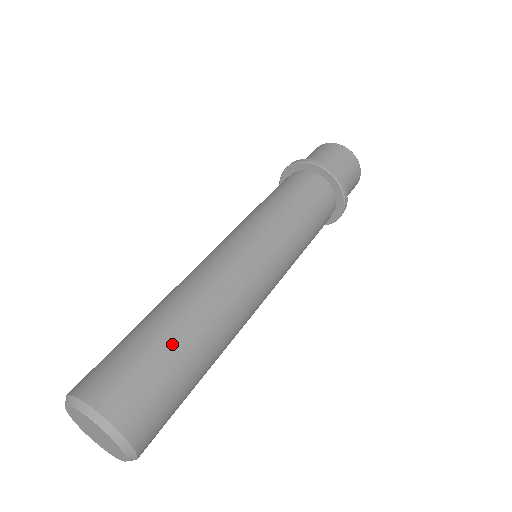
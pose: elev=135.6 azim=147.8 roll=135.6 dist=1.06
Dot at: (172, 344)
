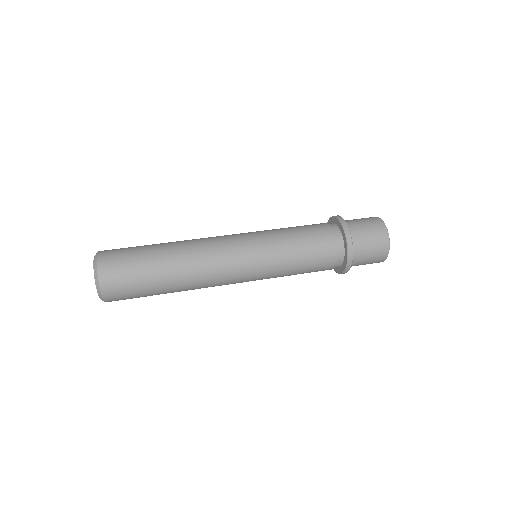
Dot at: (155, 282)
